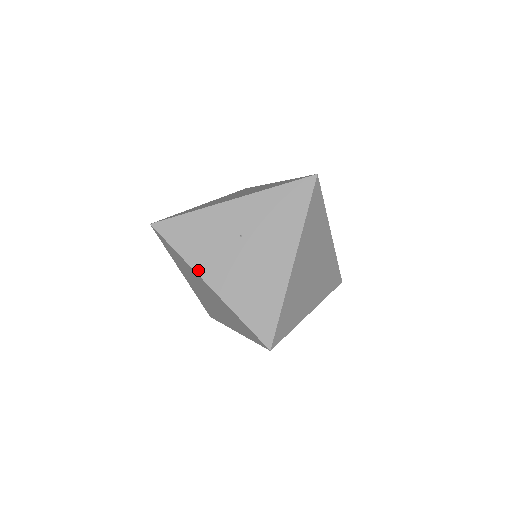
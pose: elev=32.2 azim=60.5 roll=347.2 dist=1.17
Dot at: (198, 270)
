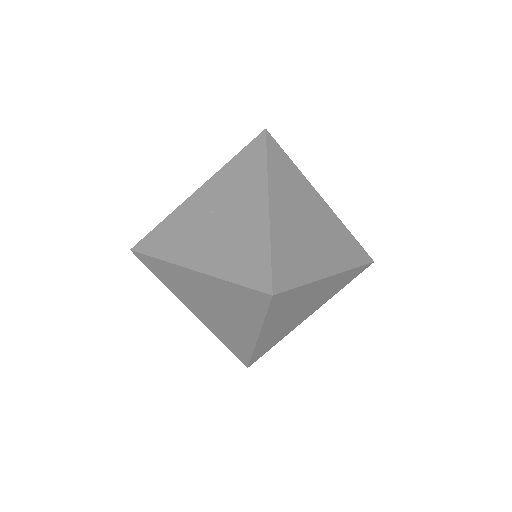
Dot at: (179, 262)
